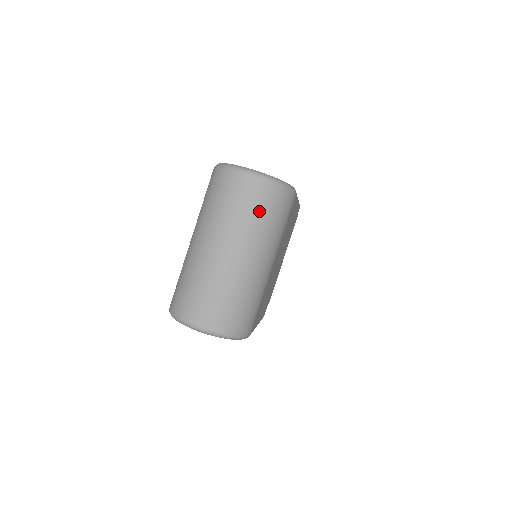
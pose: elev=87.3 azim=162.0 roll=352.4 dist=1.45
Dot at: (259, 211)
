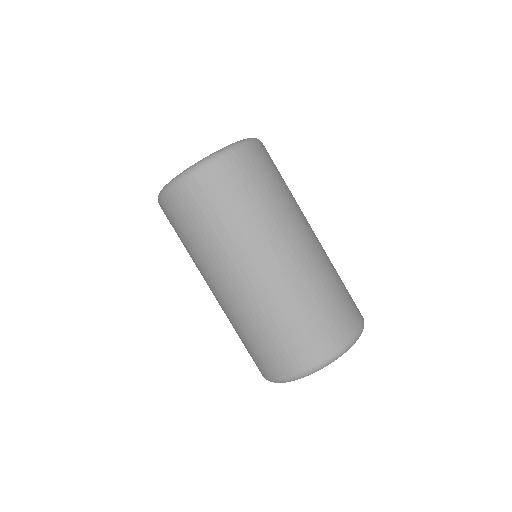
Dot at: (267, 185)
